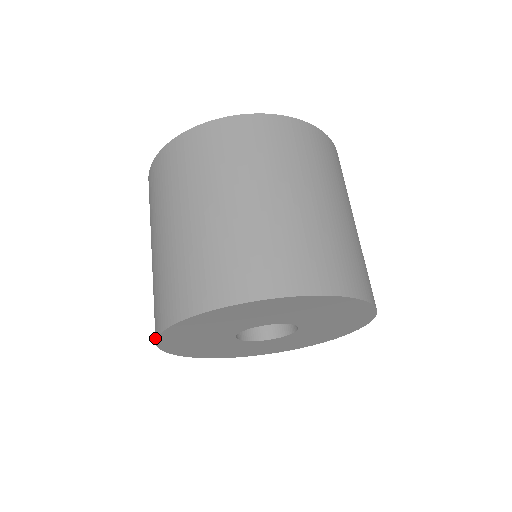
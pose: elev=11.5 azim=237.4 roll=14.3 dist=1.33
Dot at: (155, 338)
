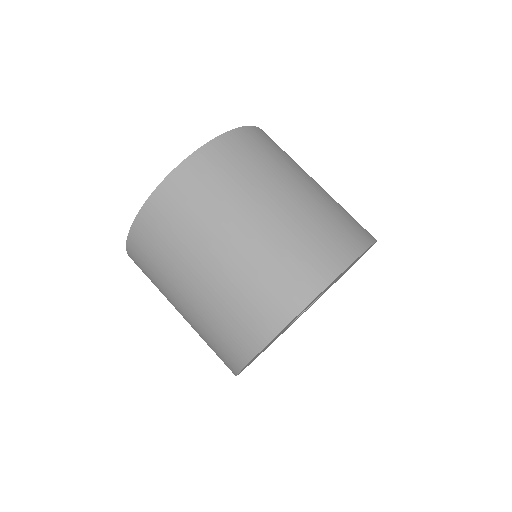
Dot at: (234, 374)
